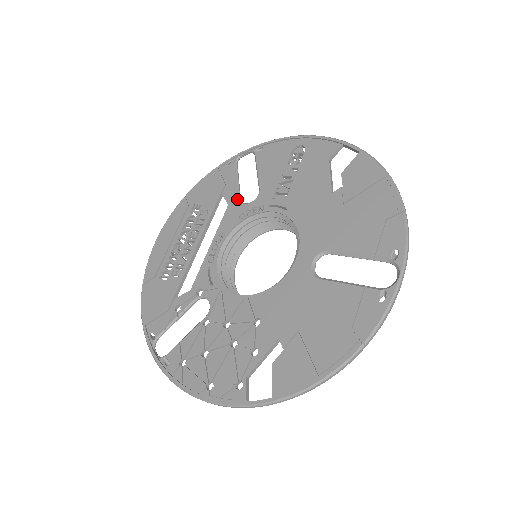
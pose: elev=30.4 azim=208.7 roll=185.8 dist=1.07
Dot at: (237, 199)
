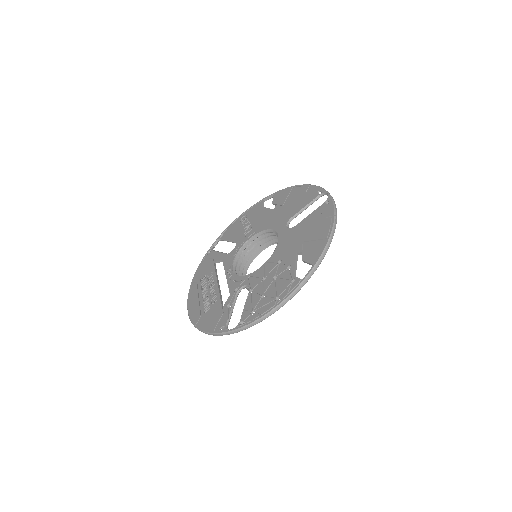
Dot at: (225, 254)
